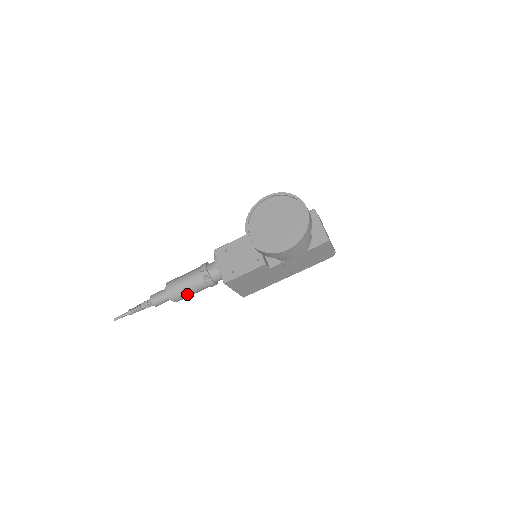
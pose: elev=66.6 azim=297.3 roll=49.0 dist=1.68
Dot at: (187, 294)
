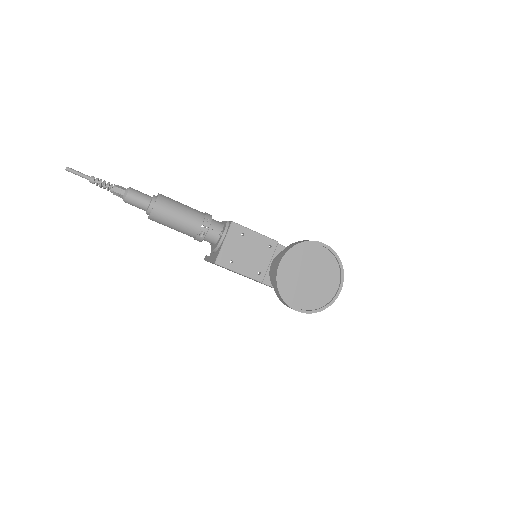
Dot at: (168, 226)
